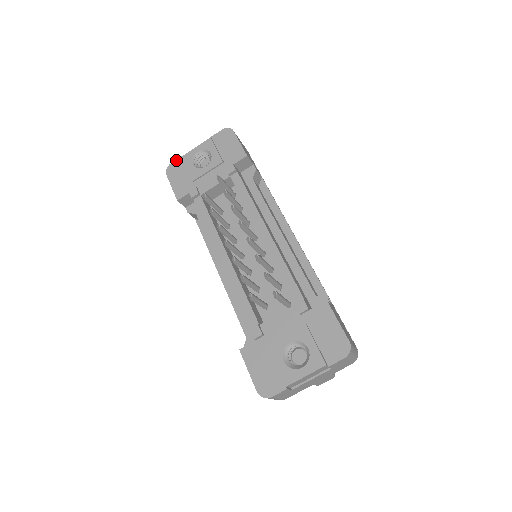
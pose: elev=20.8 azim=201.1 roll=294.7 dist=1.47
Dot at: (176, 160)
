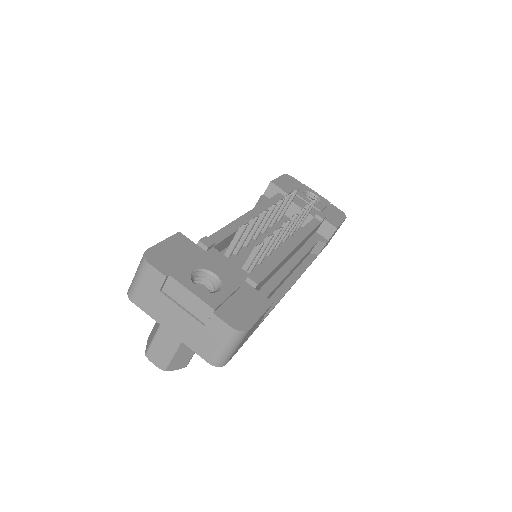
Dot at: occluded
